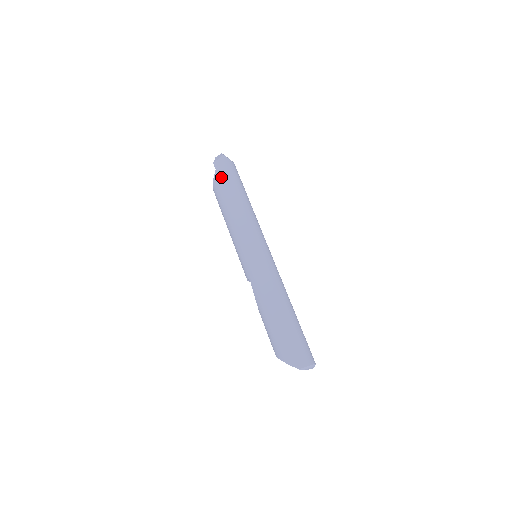
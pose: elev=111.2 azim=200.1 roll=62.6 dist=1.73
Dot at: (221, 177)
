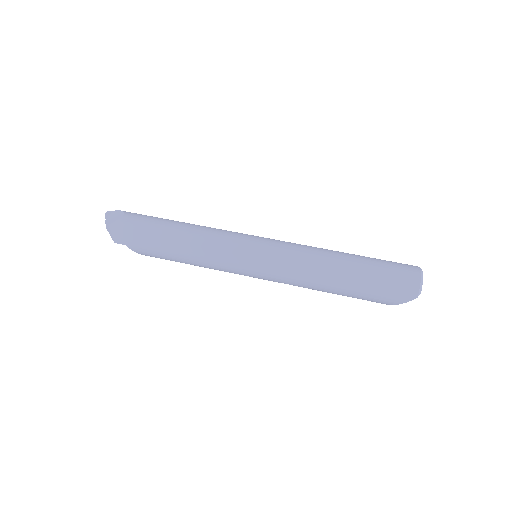
Dot at: (138, 245)
